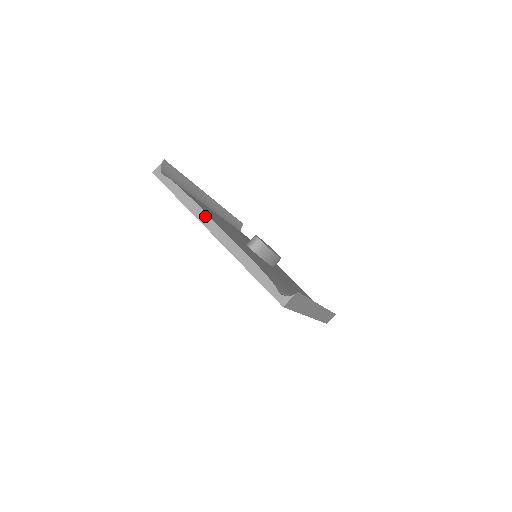
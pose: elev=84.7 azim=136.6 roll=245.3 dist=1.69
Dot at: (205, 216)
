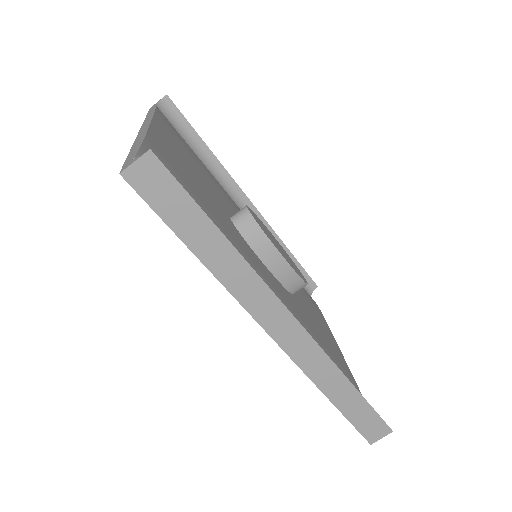
Dot at: (150, 119)
